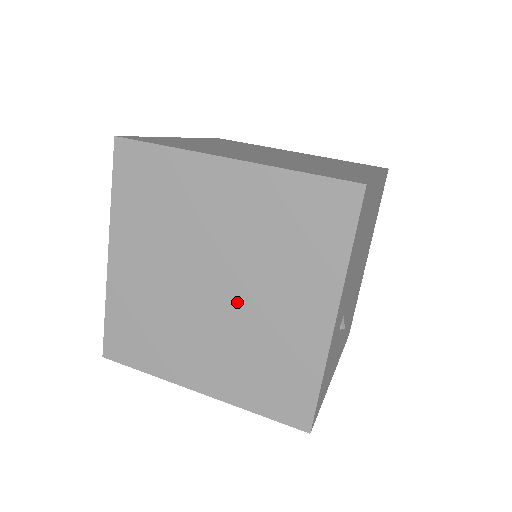
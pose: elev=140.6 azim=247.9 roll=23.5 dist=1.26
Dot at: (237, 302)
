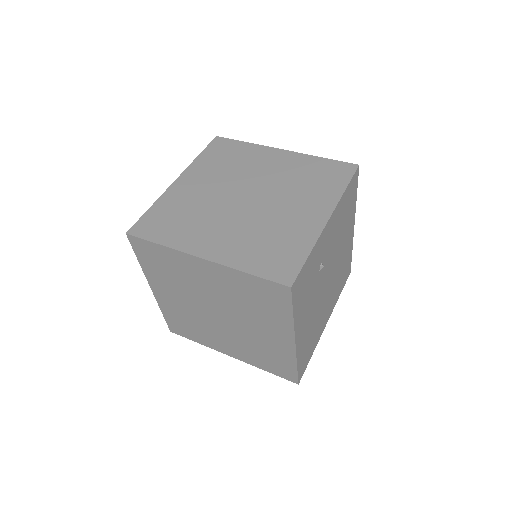
Dot at: (261, 207)
